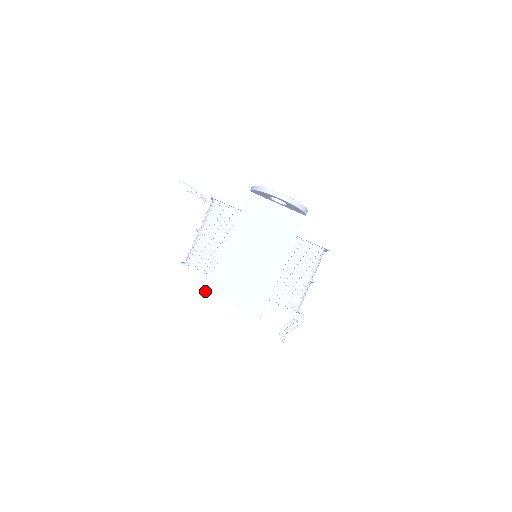
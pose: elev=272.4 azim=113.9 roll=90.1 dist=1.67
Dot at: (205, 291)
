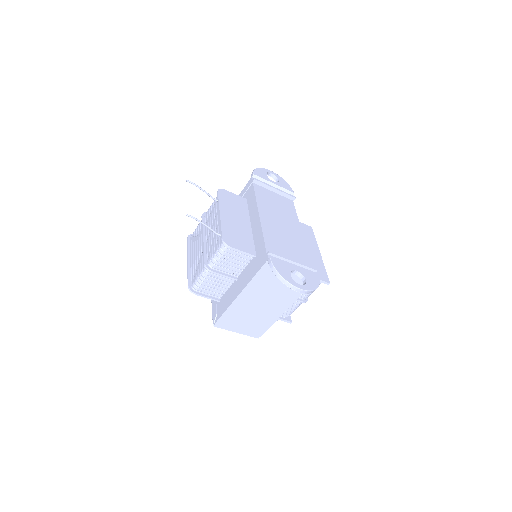
Dot at: (214, 322)
